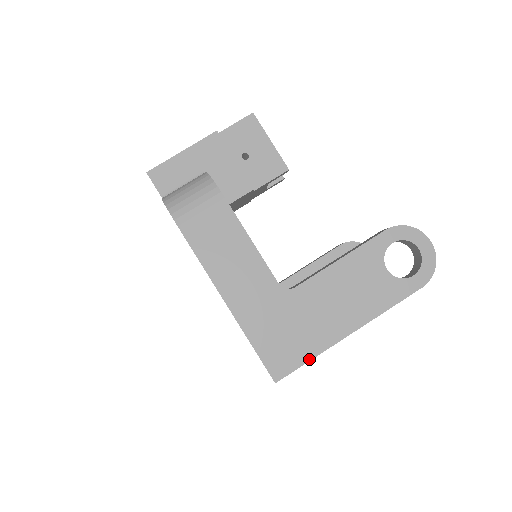
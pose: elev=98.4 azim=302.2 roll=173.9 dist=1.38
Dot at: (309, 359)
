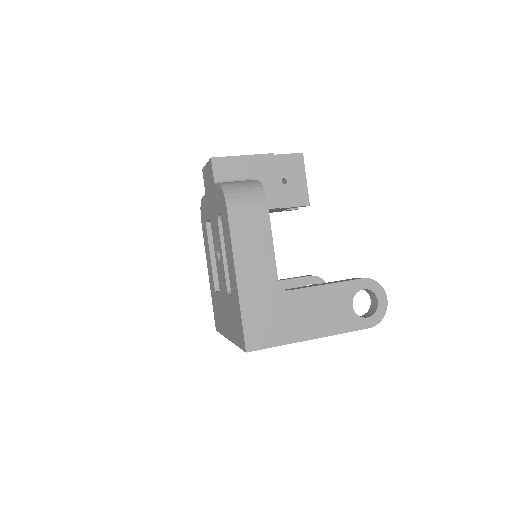
Dot at: (276, 345)
